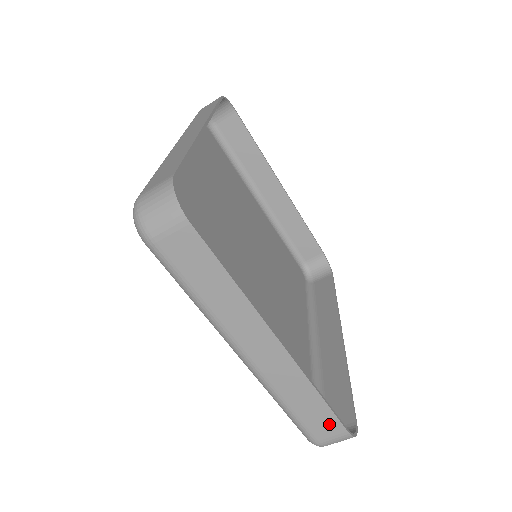
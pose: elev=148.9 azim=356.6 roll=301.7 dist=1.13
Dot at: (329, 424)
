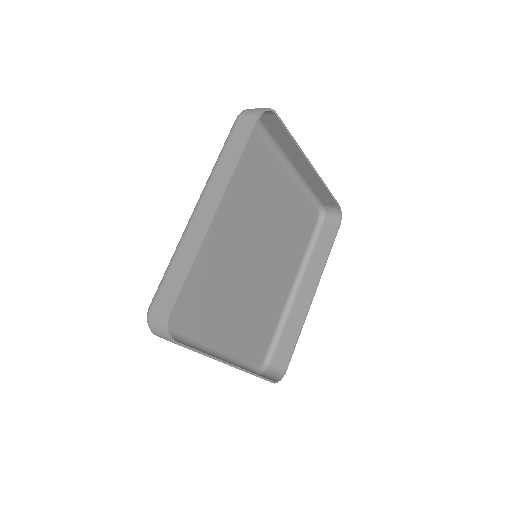
Dot at: occluded
